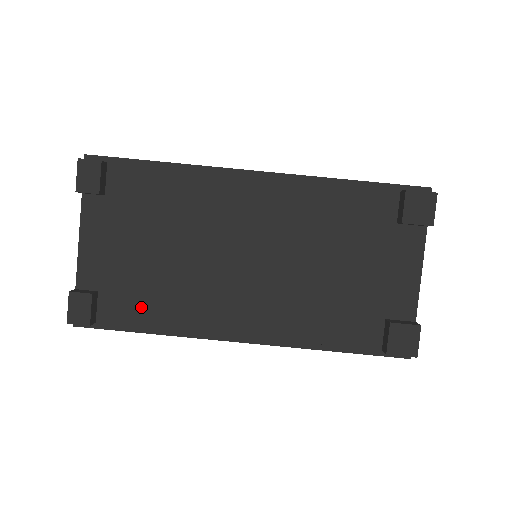
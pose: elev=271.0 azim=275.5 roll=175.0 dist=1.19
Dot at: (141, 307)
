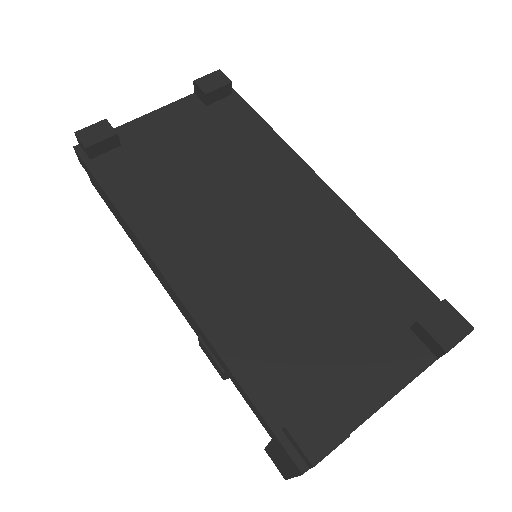
Dot at: (133, 182)
